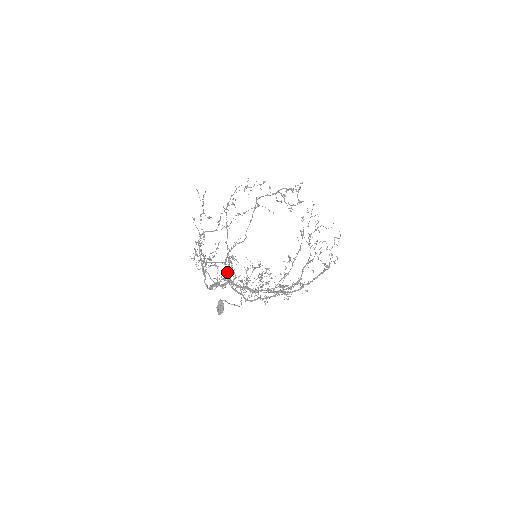
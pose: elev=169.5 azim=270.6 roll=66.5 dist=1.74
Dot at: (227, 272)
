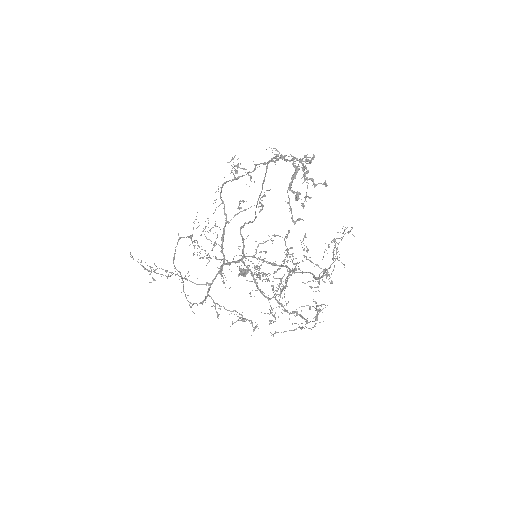
Dot at: (197, 305)
